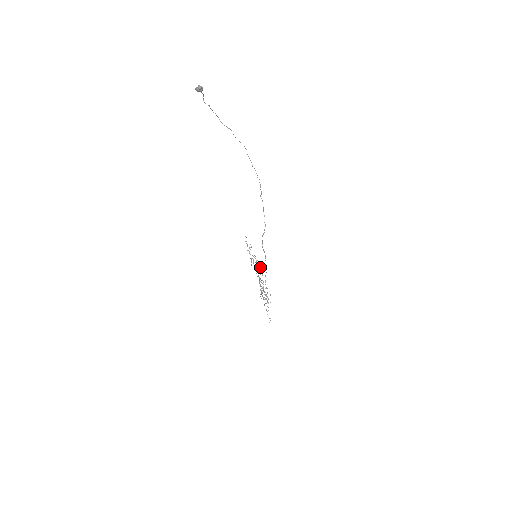
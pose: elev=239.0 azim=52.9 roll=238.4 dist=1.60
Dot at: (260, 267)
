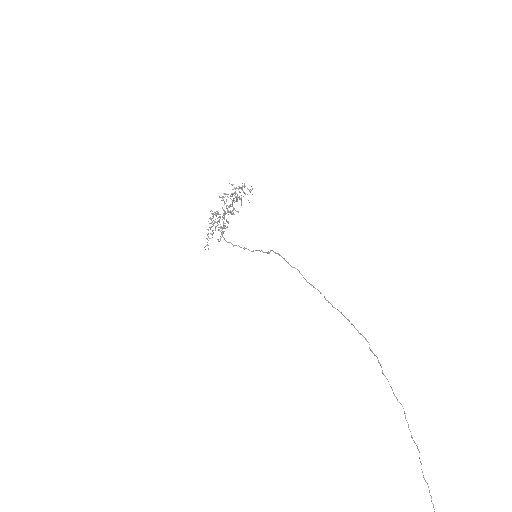
Dot at: occluded
